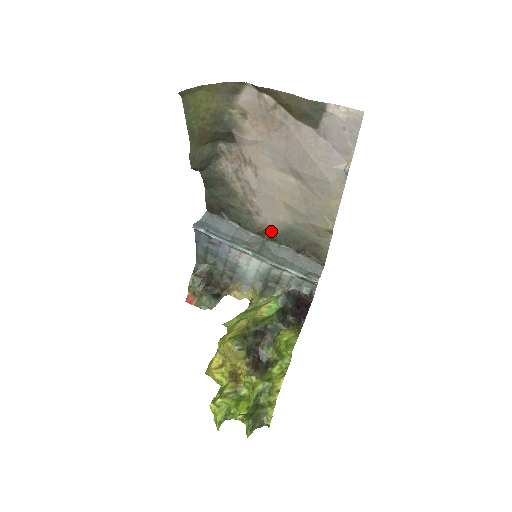
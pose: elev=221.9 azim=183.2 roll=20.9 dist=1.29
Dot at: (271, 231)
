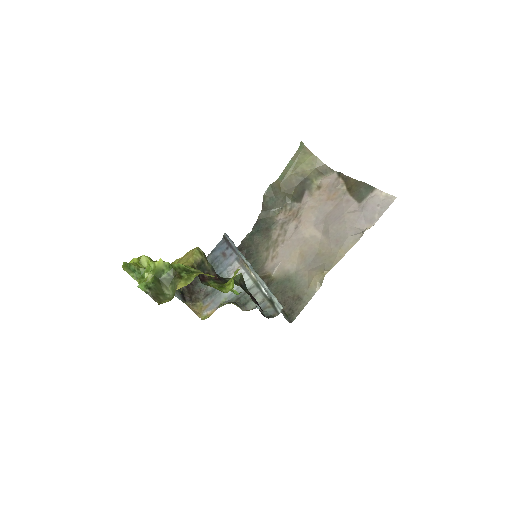
Dot at: (271, 277)
